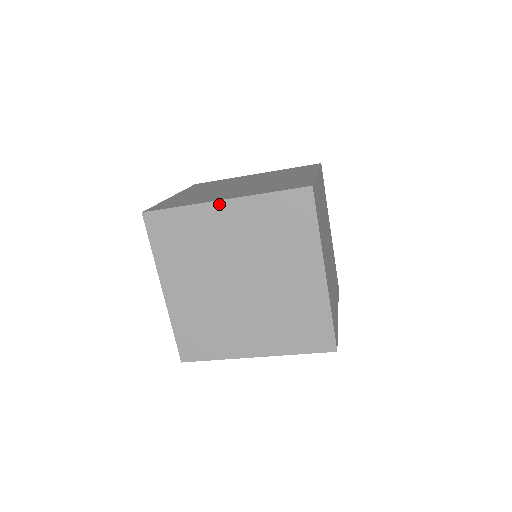
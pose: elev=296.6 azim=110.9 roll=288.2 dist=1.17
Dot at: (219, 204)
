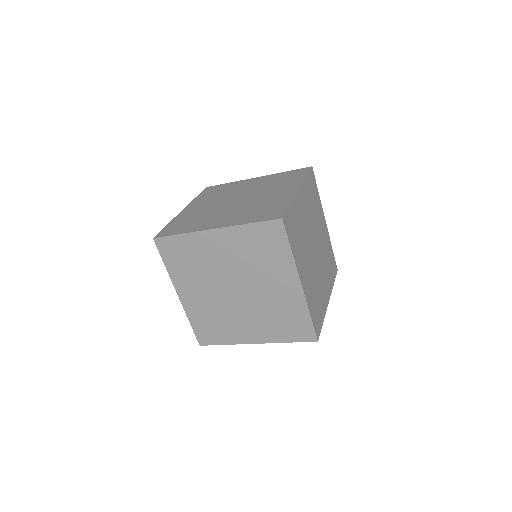
Dot at: (211, 232)
